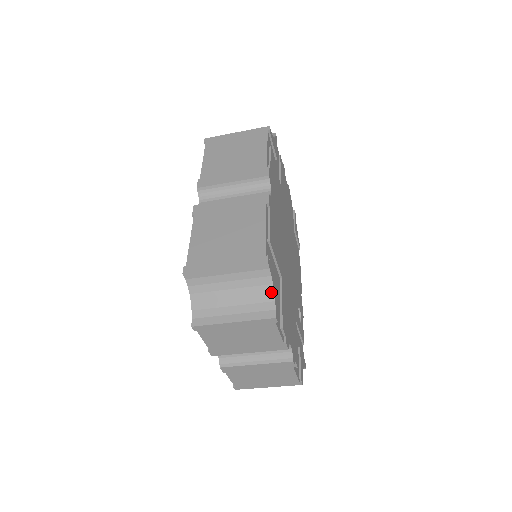
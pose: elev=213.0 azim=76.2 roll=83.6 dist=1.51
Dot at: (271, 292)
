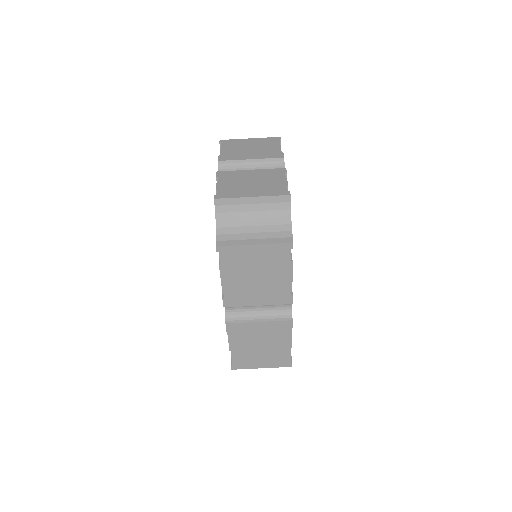
Dot at: occluded
